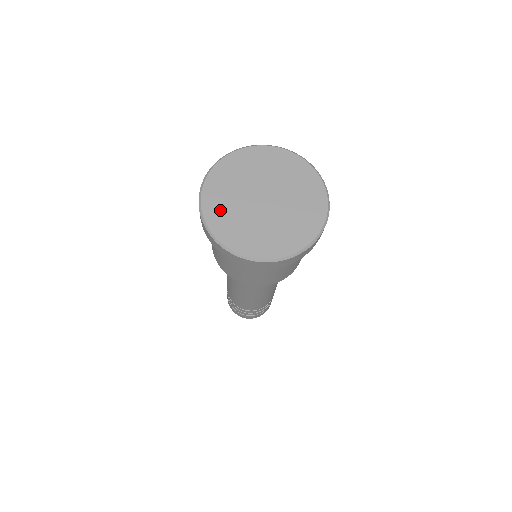
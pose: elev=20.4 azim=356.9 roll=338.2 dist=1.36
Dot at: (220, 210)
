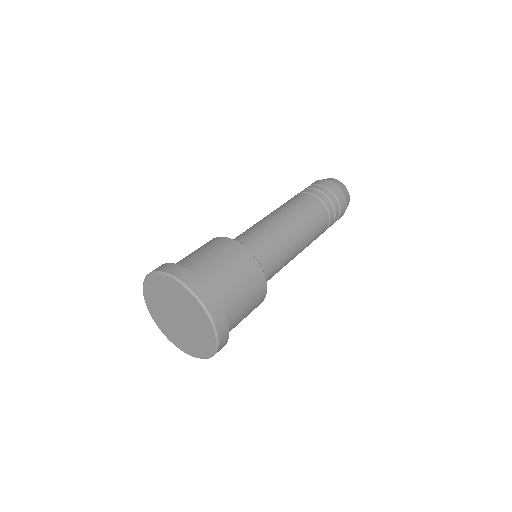
Dot at: (155, 289)
